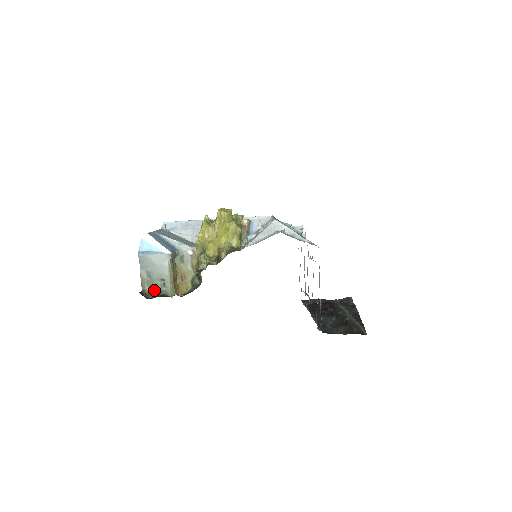
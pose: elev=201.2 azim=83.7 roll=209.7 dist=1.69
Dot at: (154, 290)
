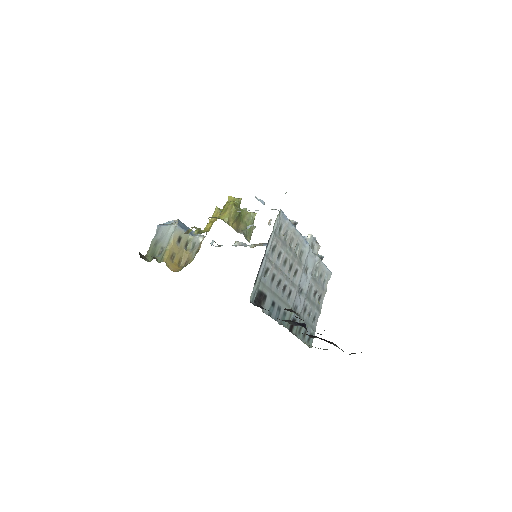
Dot at: occluded
